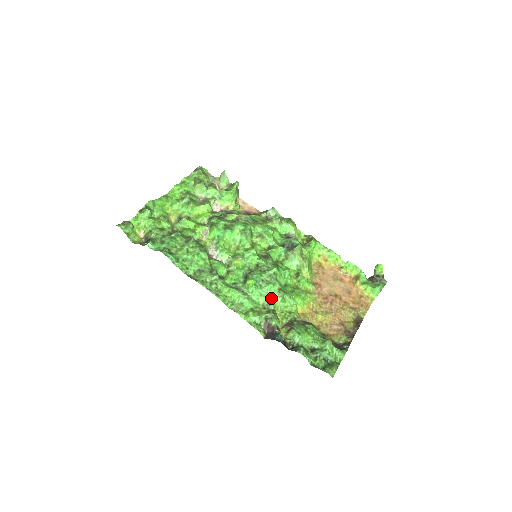
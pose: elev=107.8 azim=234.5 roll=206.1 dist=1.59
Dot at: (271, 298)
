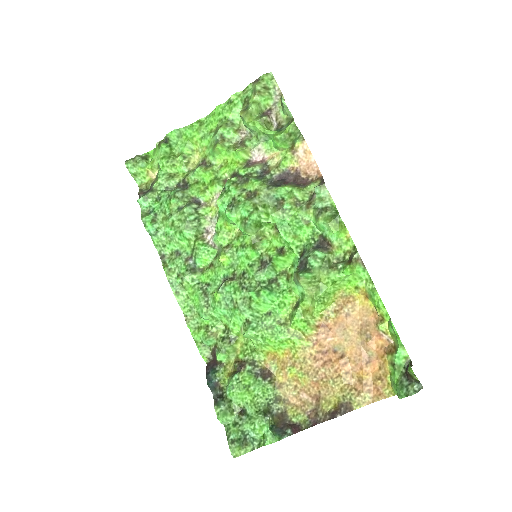
Dot at: (235, 324)
